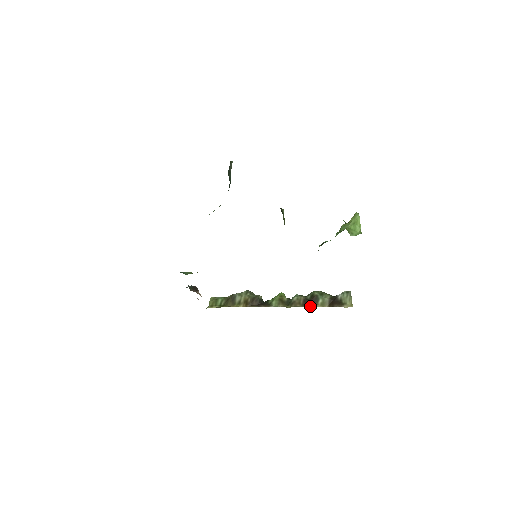
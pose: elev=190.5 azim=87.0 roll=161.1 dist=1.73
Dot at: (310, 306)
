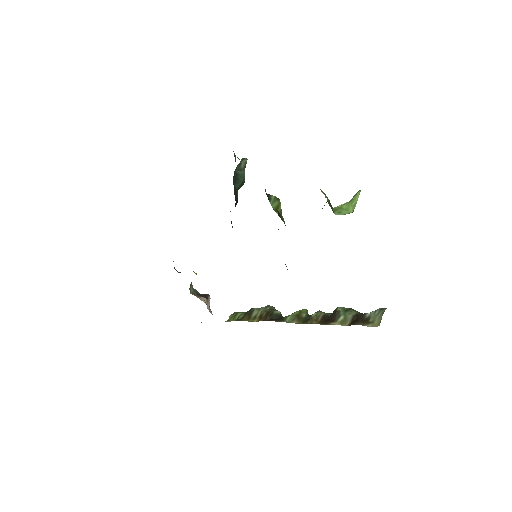
Dot at: (326, 323)
